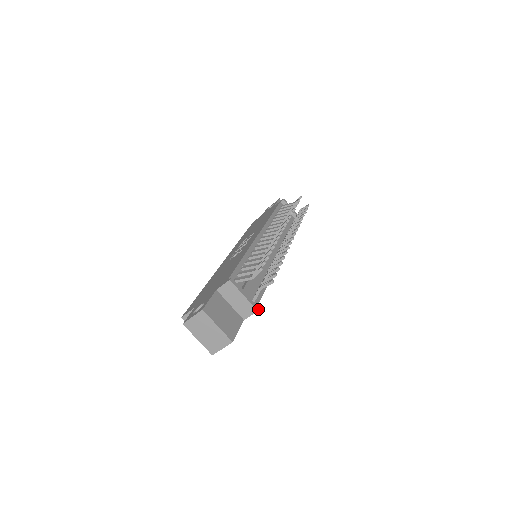
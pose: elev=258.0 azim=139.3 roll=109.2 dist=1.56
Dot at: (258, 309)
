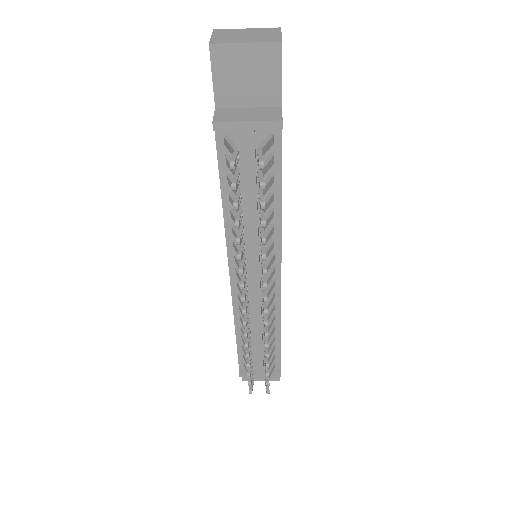
Dot at: (280, 375)
